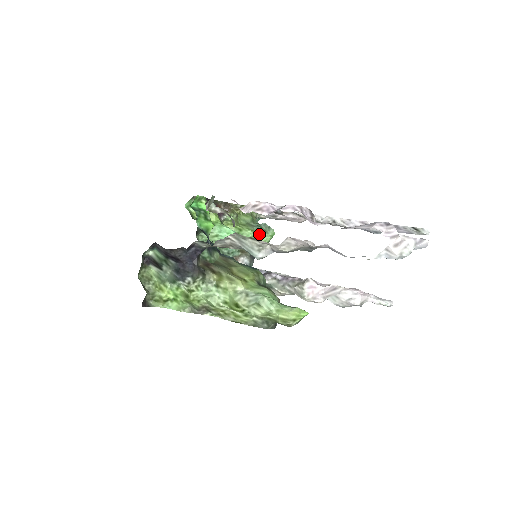
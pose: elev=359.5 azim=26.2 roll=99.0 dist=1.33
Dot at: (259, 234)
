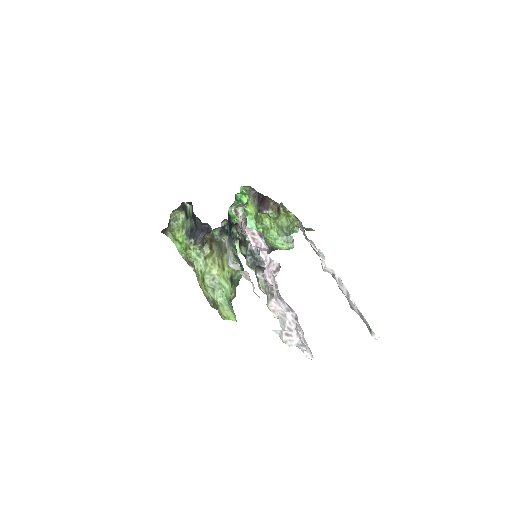
Dot at: (282, 240)
